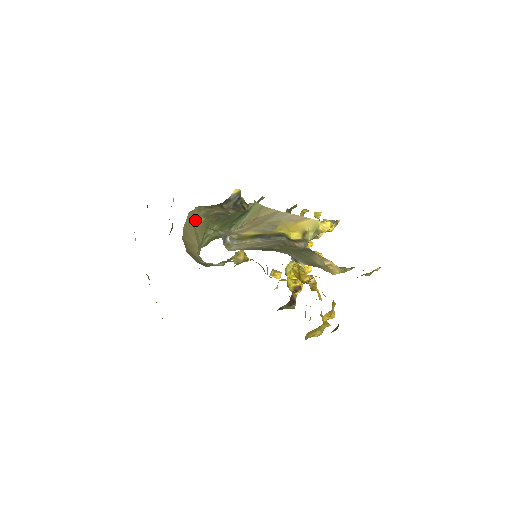
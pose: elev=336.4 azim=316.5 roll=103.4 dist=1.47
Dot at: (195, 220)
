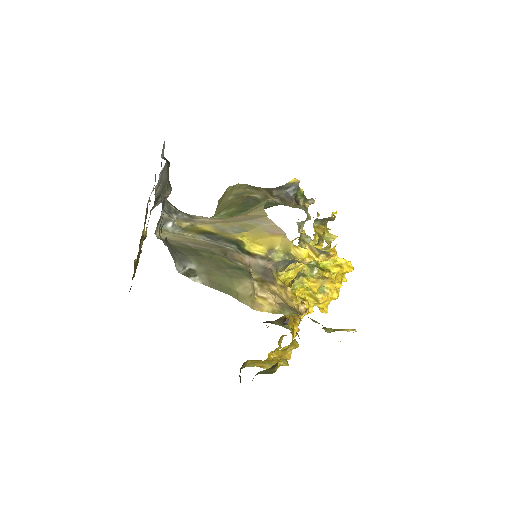
Dot at: (226, 196)
